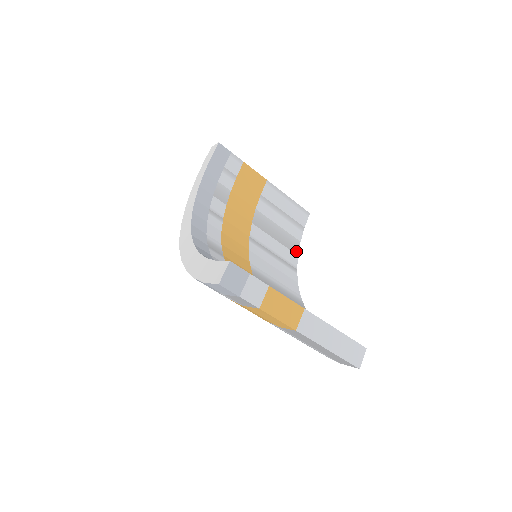
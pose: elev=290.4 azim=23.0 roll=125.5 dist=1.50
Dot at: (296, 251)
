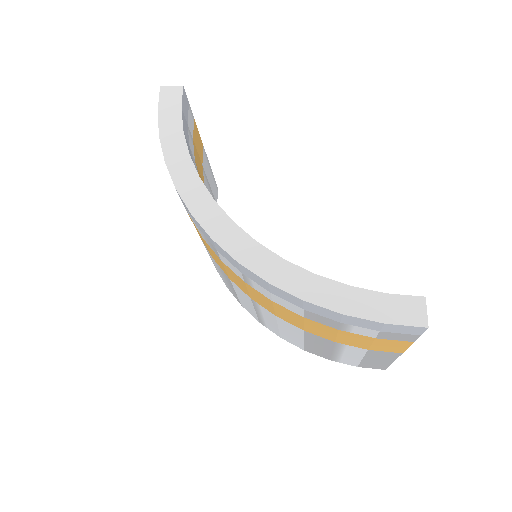
Dot at: occluded
